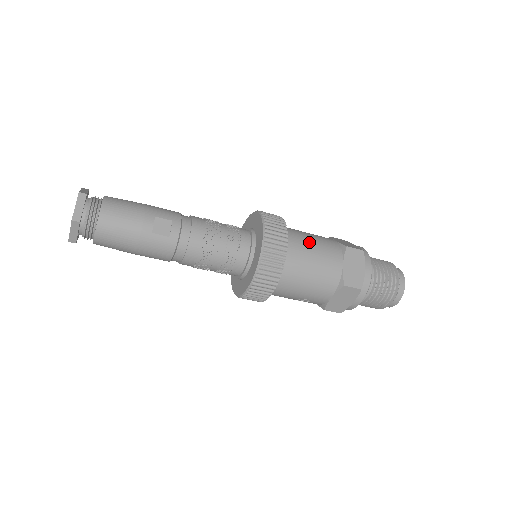
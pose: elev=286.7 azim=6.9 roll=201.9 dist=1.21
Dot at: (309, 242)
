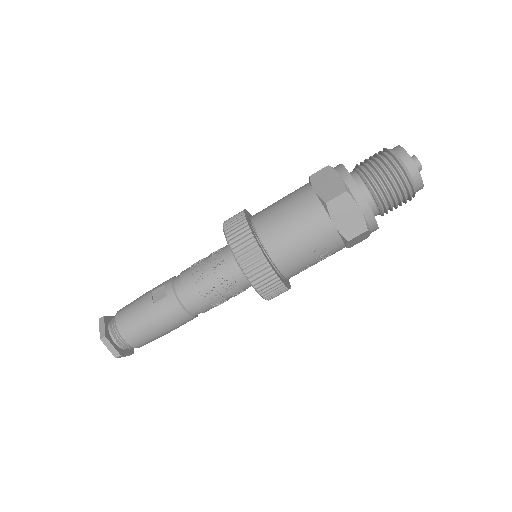
Dot at: (274, 204)
